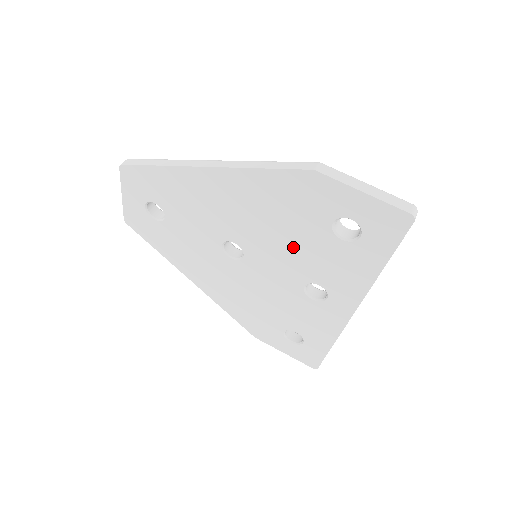
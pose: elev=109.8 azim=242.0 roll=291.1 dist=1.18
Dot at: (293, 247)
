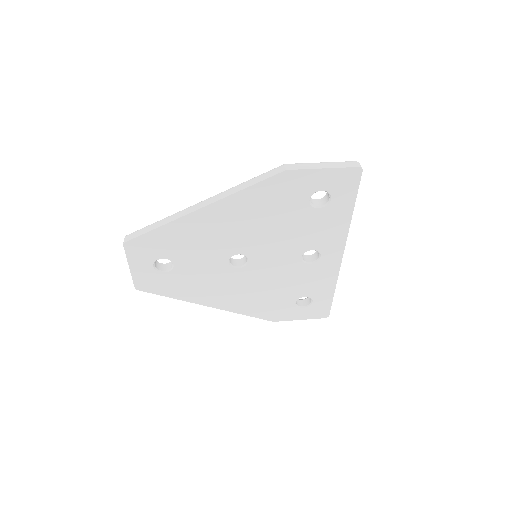
Dot at: (285, 232)
